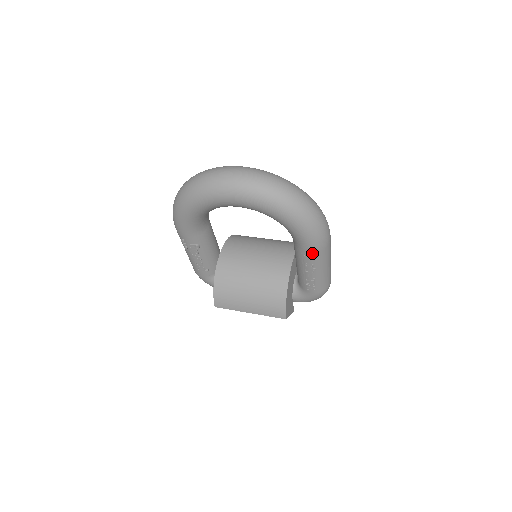
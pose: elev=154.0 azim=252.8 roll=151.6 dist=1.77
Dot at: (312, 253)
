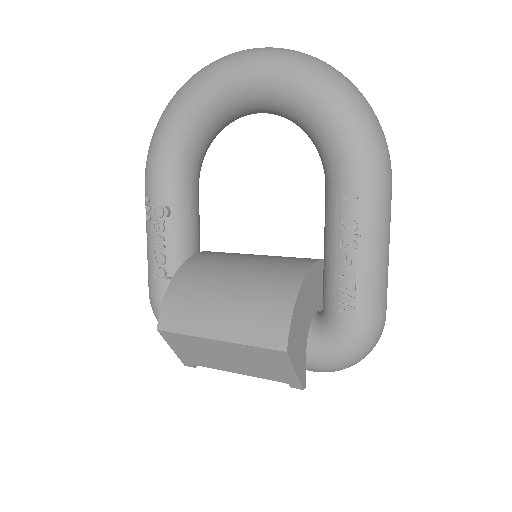
Dot at: (357, 187)
